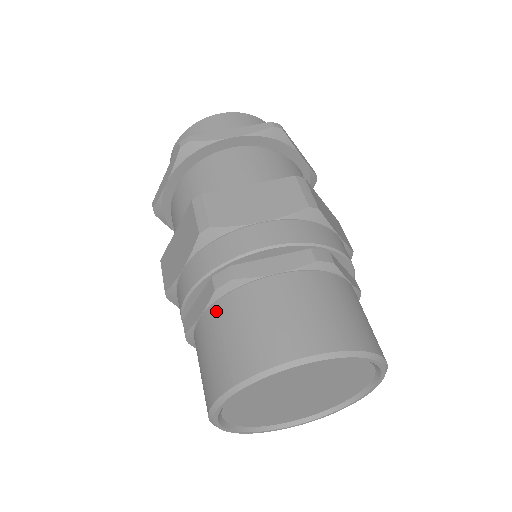
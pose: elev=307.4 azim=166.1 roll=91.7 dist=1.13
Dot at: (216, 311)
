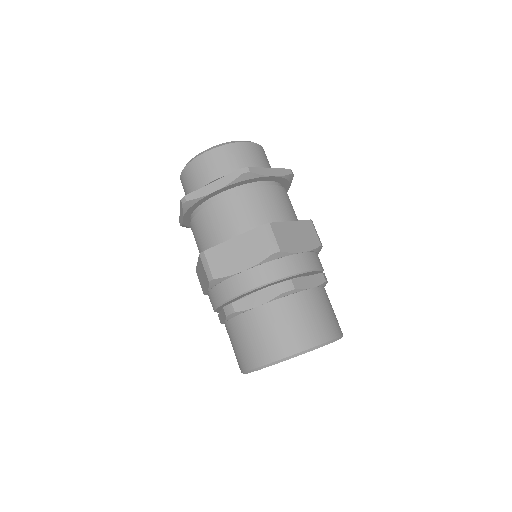
Dot at: (277, 306)
